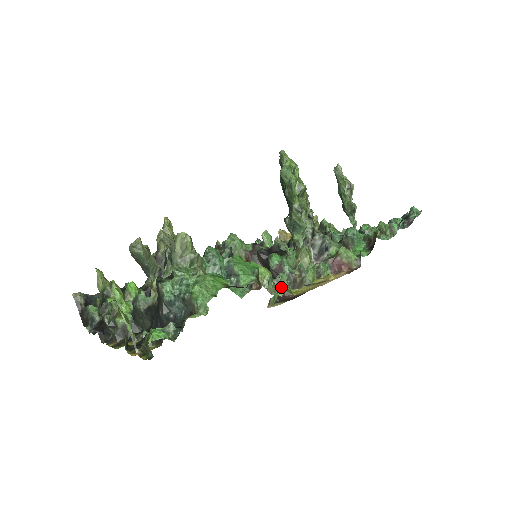
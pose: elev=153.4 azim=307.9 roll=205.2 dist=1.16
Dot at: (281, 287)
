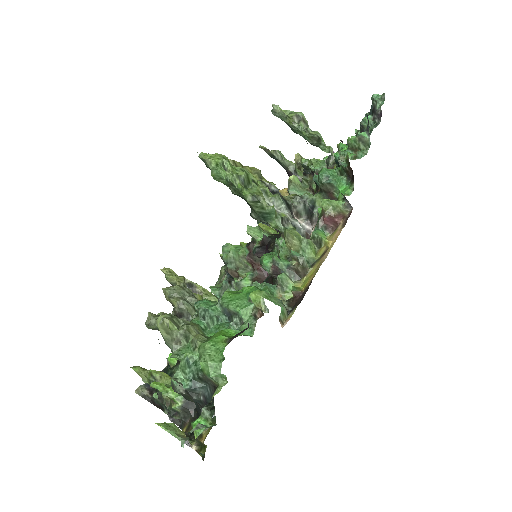
Dot at: (288, 288)
